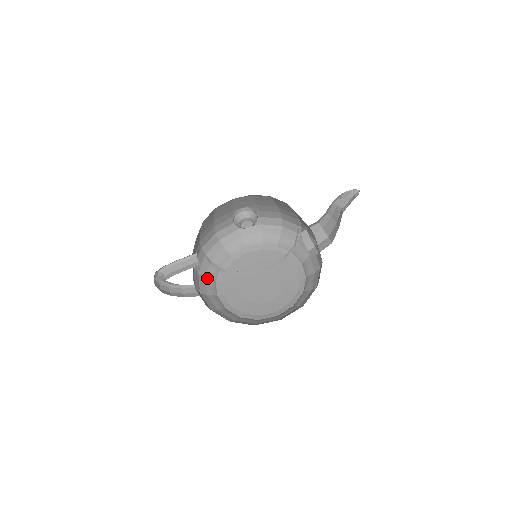
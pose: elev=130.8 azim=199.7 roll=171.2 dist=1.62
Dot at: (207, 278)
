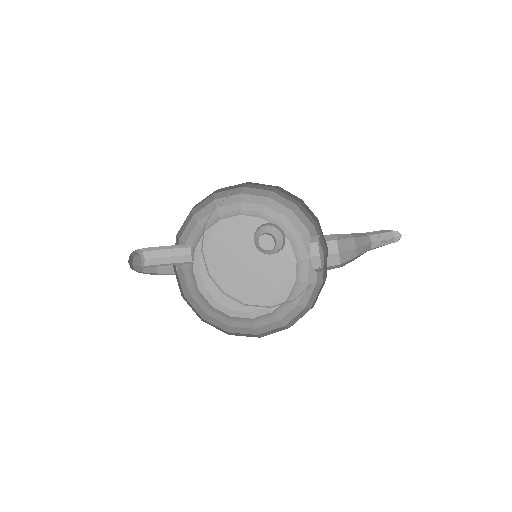
Dot at: occluded
